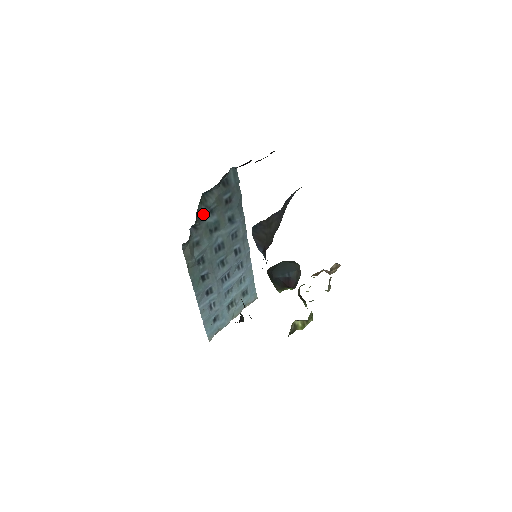
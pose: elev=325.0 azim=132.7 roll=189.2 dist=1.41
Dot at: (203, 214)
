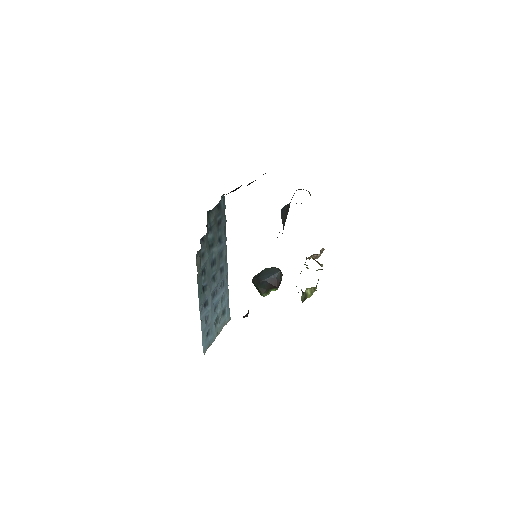
Dot at: (207, 229)
